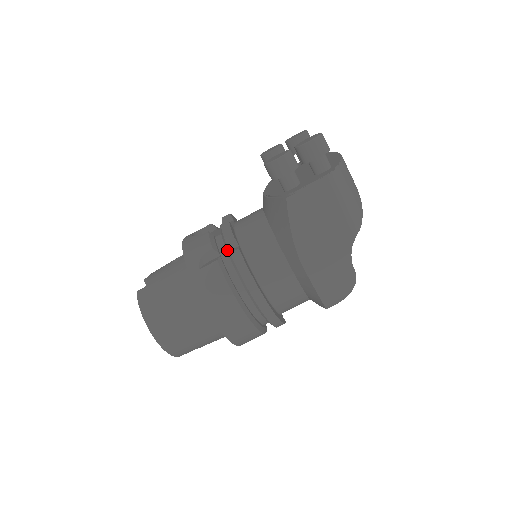
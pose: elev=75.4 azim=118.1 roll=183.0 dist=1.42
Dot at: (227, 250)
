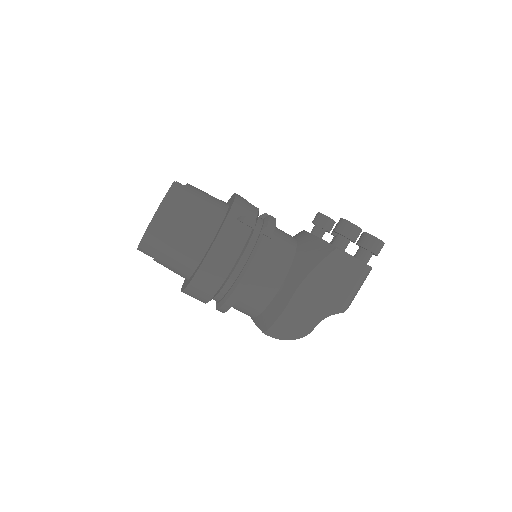
Dot at: (261, 231)
